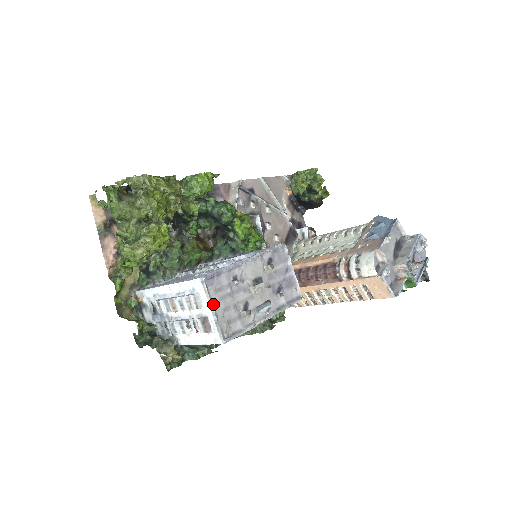
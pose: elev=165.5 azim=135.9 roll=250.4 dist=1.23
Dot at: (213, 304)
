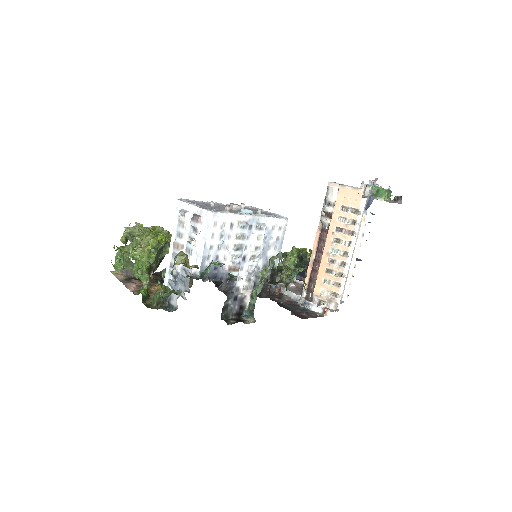
Dot at: (194, 205)
